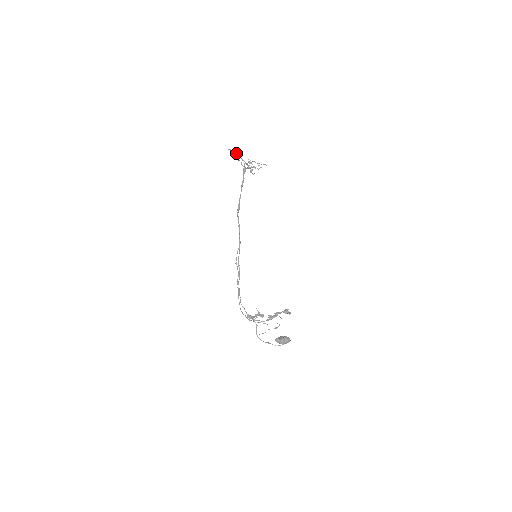
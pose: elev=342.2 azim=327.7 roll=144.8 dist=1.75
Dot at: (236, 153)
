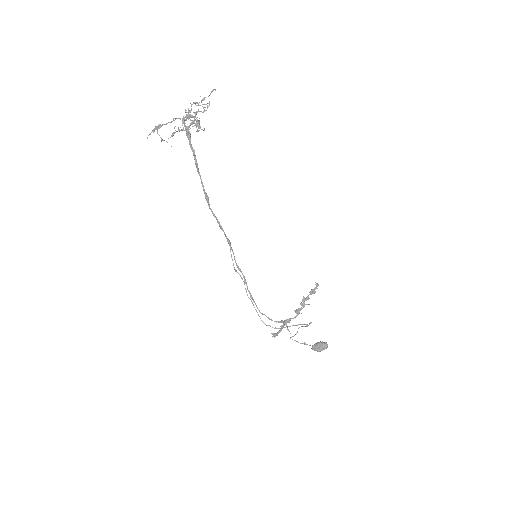
Dot at: occluded
